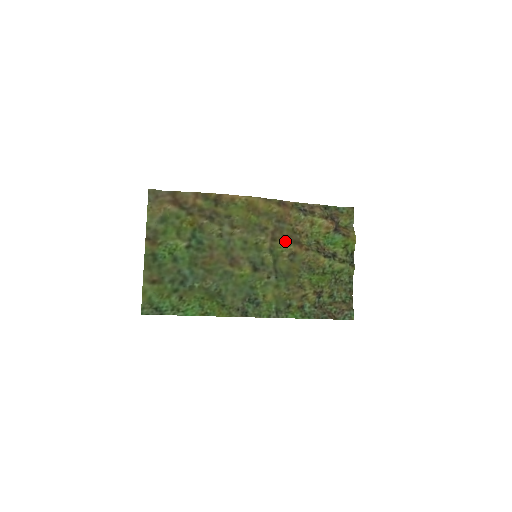
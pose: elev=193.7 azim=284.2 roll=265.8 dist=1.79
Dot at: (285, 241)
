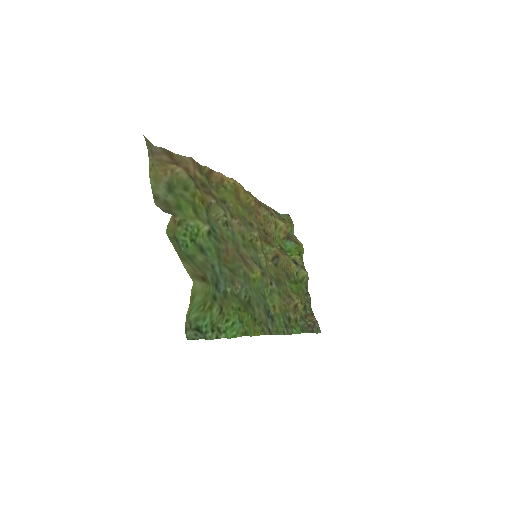
Dot at: (267, 242)
